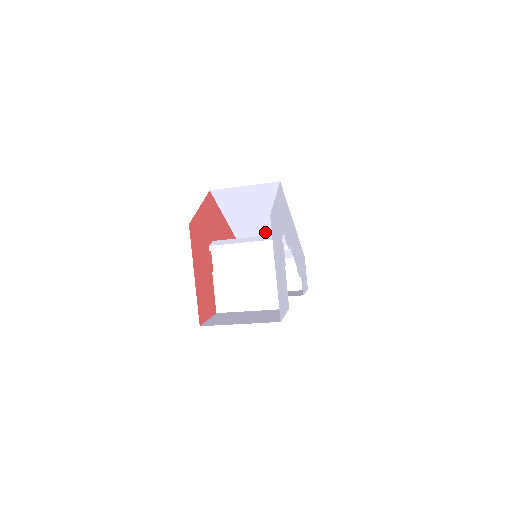
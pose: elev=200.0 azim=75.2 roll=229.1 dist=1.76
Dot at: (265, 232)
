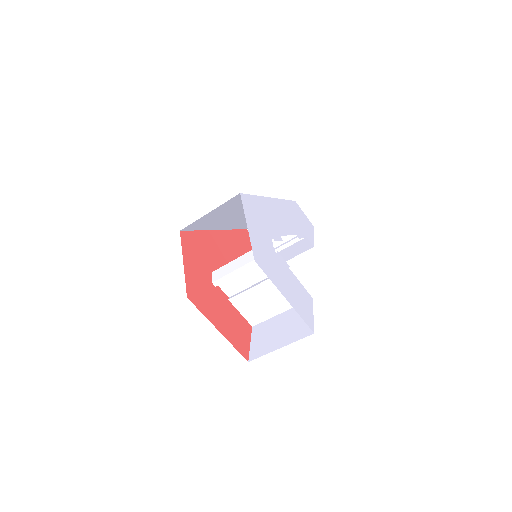
Dot at: occluded
